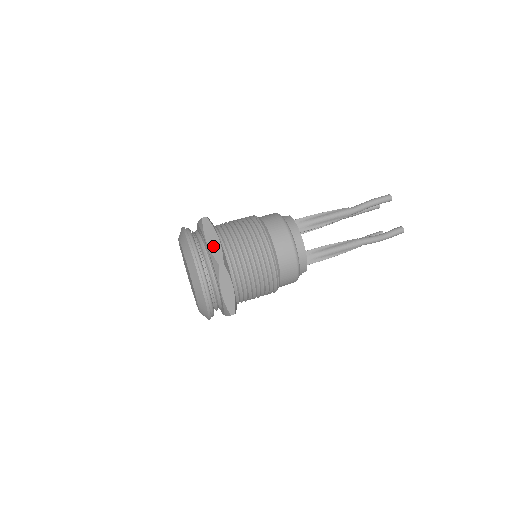
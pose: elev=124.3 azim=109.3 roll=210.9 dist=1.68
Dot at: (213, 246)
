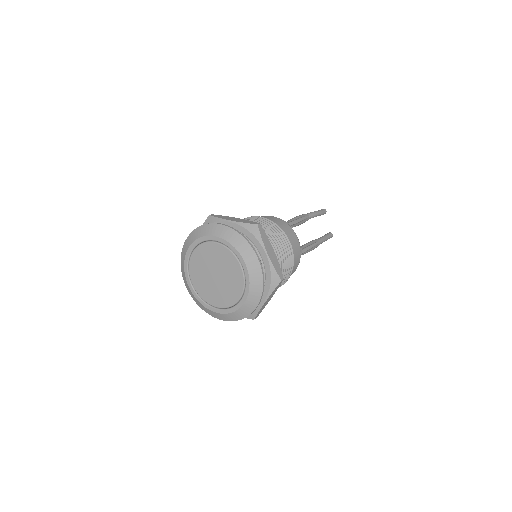
Dot at: occluded
